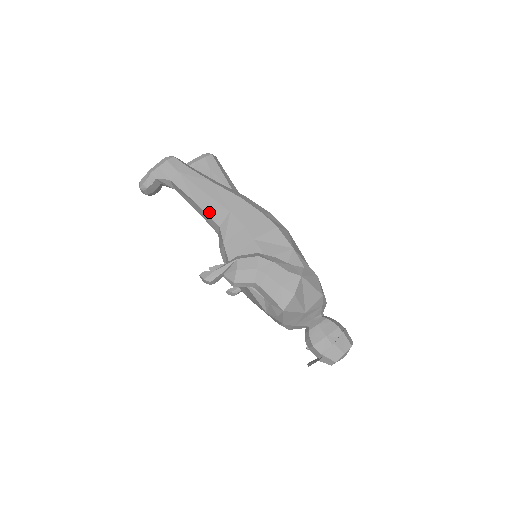
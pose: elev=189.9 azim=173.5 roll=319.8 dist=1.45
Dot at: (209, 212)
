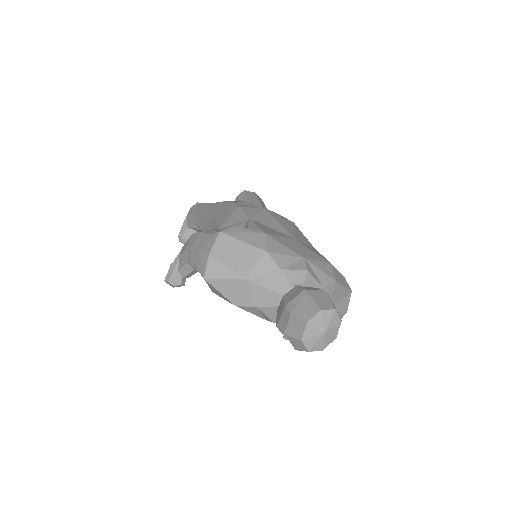
Dot at: (206, 229)
